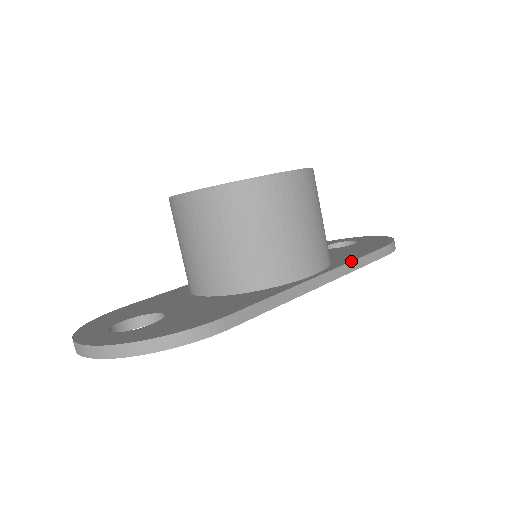
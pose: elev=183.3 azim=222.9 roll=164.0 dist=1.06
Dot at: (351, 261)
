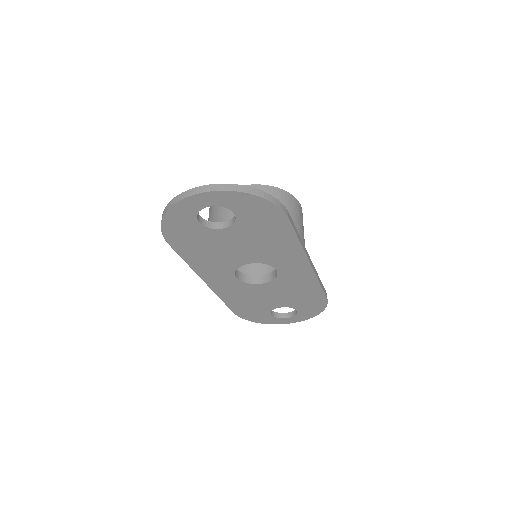
Dot at: (317, 274)
